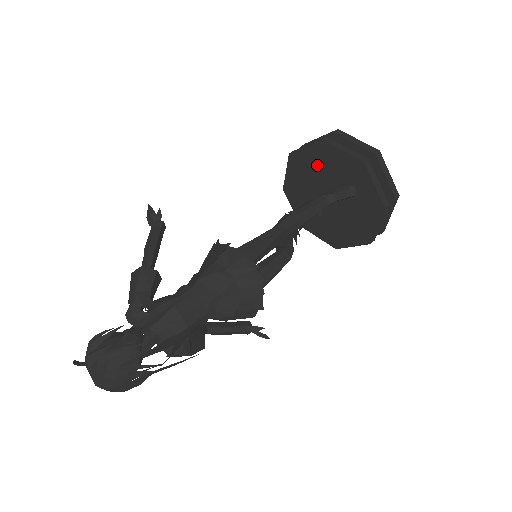
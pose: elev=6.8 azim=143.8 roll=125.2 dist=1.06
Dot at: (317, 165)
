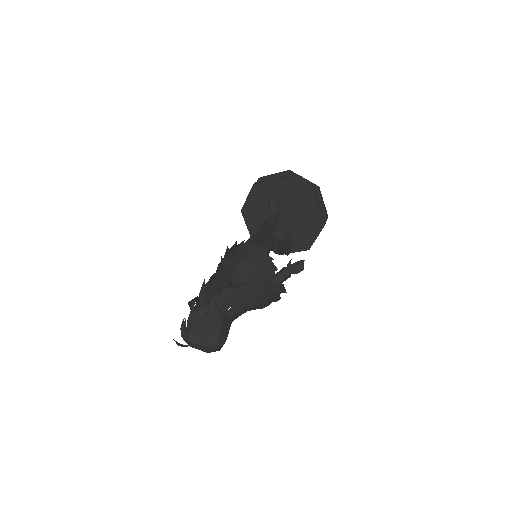
Dot at: (258, 220)
